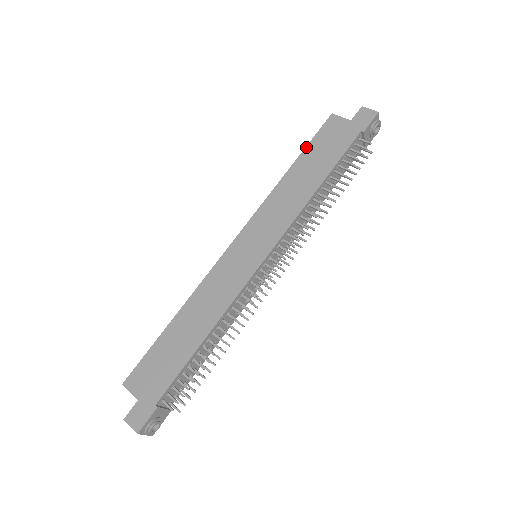
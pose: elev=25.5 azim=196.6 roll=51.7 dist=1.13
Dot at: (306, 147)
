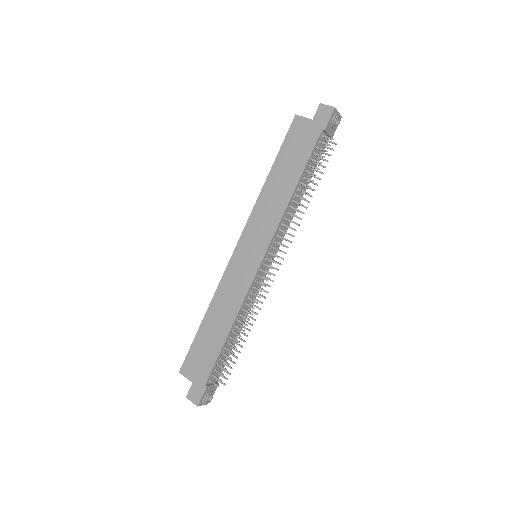
Dot at: (278, 152)
